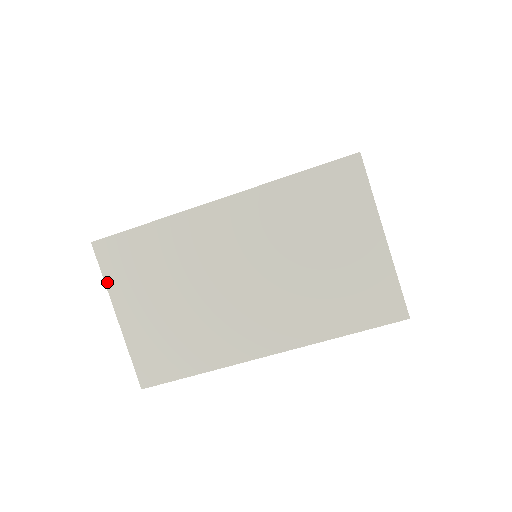
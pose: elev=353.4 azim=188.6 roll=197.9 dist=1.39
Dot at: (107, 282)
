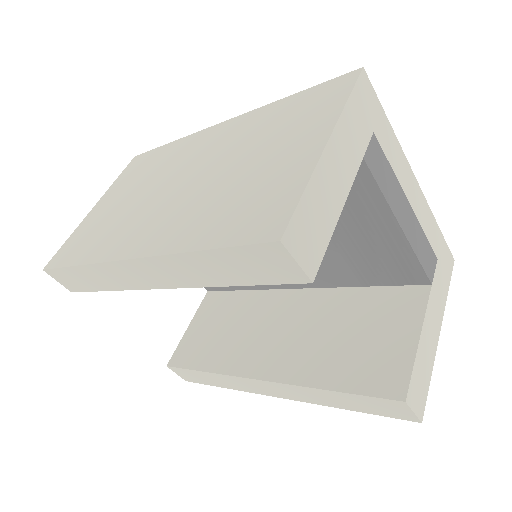
Dot at: (114, 183)
